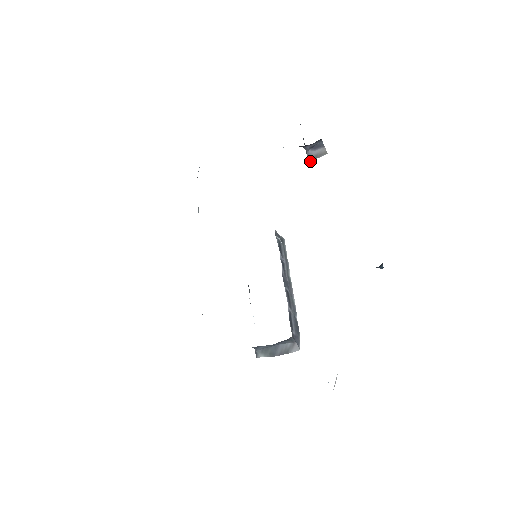
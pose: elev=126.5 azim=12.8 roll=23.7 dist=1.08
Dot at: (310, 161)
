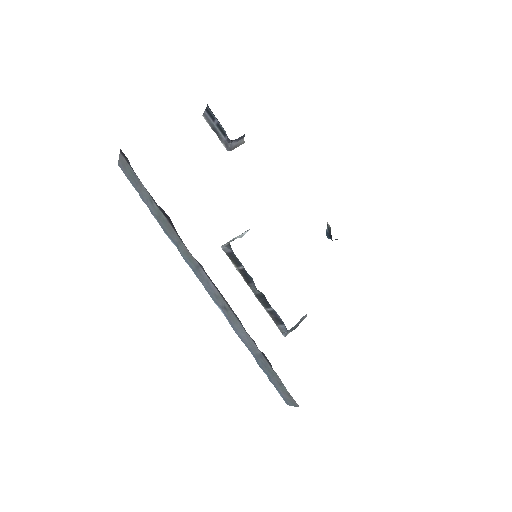
Dot at: occluded
